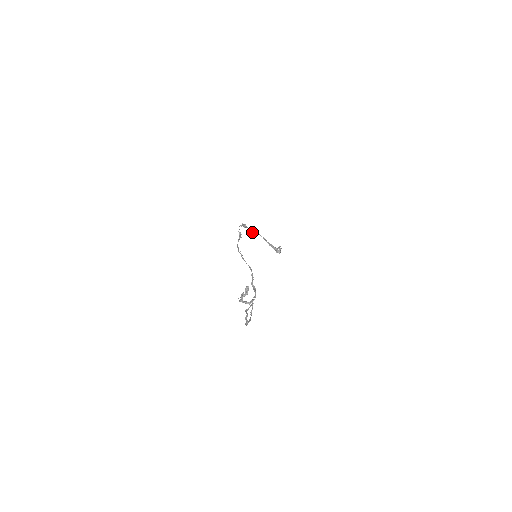
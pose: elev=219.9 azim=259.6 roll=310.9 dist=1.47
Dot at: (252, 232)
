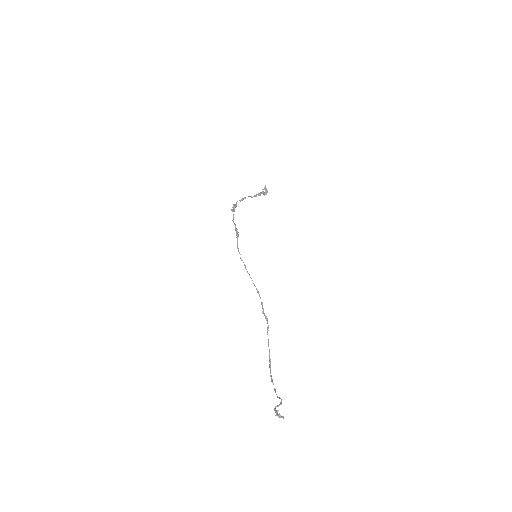
Dot at: (242, 200)
